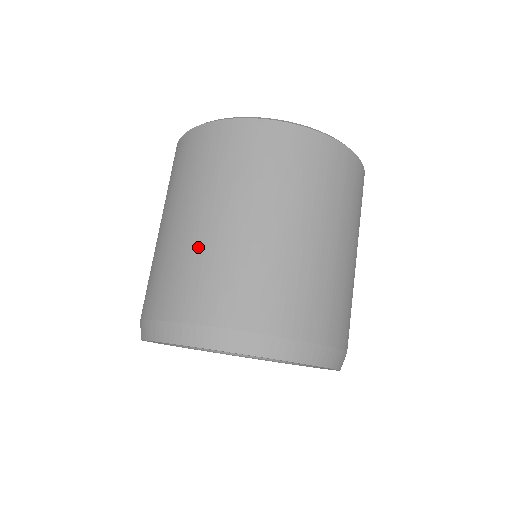
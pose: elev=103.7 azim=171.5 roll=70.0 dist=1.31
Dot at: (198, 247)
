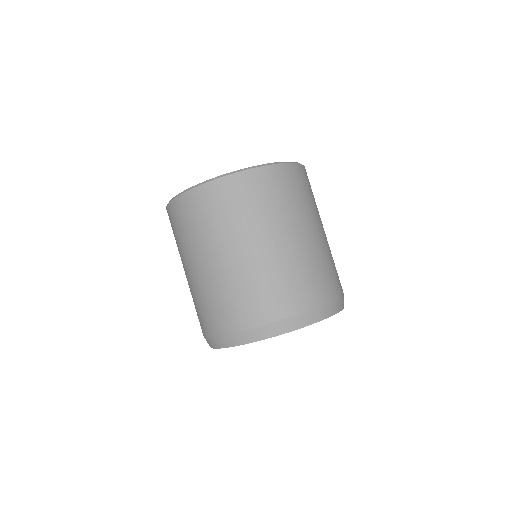
Dot at: (223, 281)
